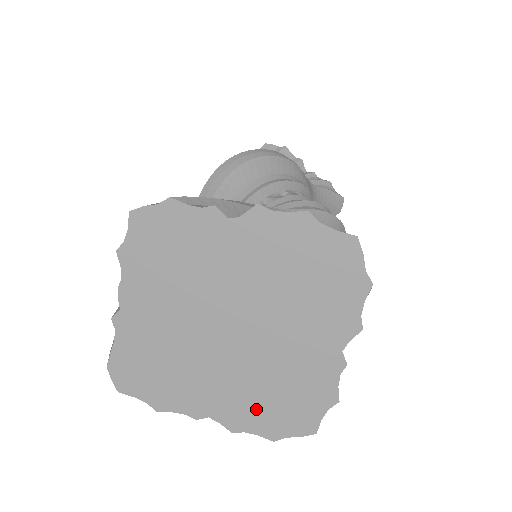
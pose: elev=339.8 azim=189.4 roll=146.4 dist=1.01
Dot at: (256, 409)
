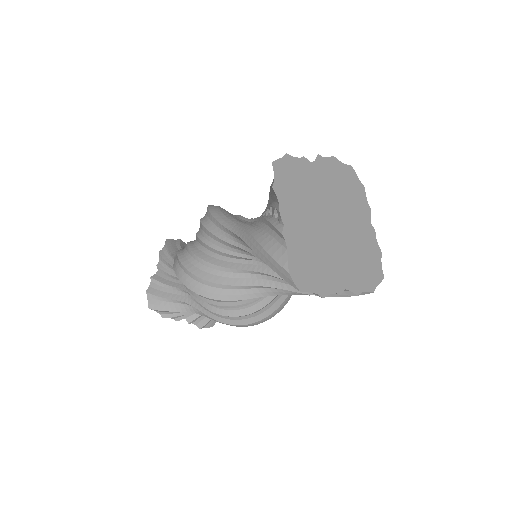
Dot at: (360, 273)
